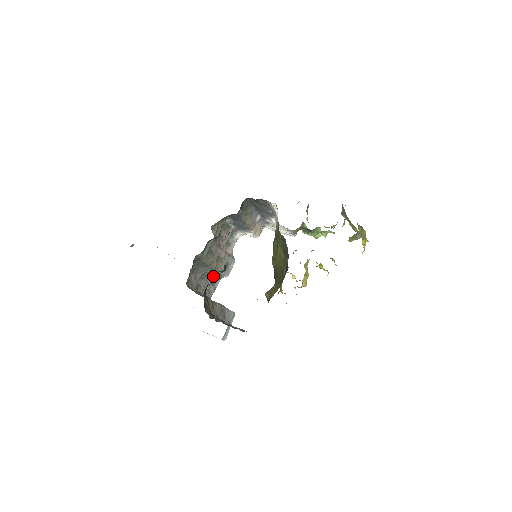
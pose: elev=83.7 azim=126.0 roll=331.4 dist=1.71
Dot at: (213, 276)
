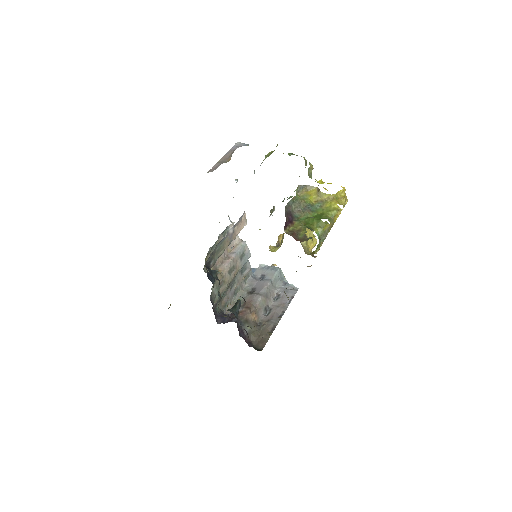
Dot at: occluded
